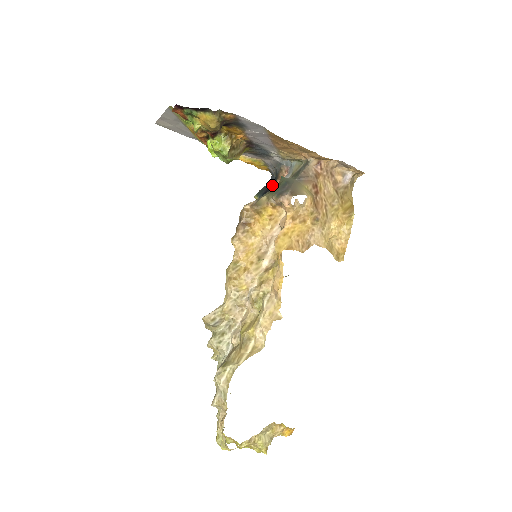
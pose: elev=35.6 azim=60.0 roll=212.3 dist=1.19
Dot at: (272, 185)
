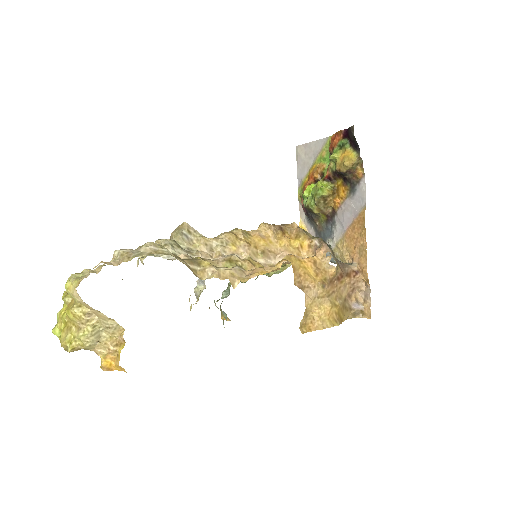
Dot at: occluded
